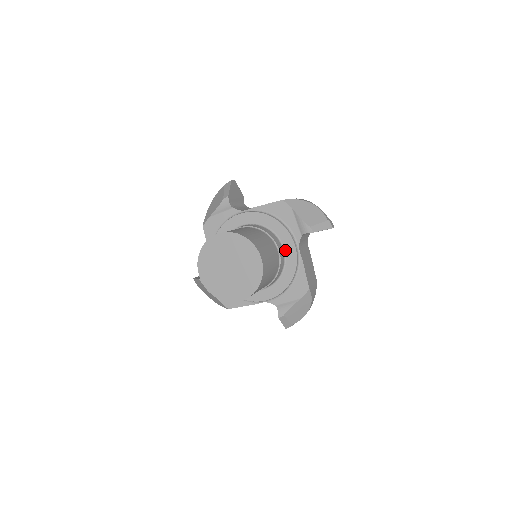
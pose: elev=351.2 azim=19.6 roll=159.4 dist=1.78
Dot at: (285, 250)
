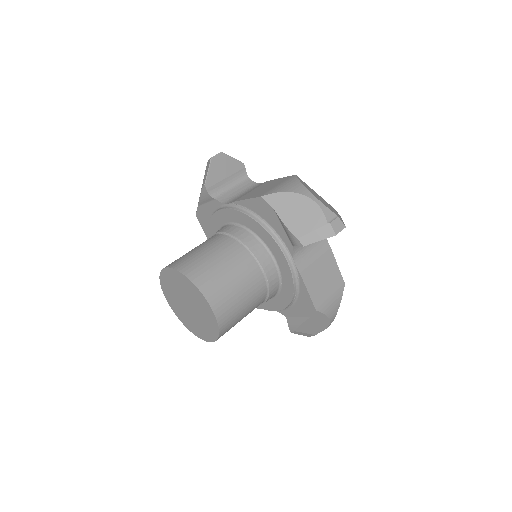
Dot at: (277, 262)
